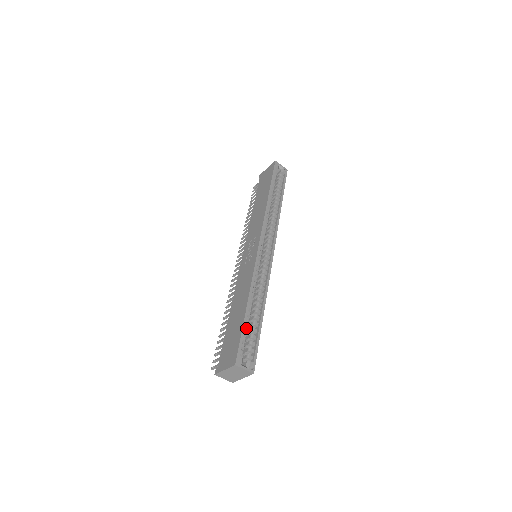
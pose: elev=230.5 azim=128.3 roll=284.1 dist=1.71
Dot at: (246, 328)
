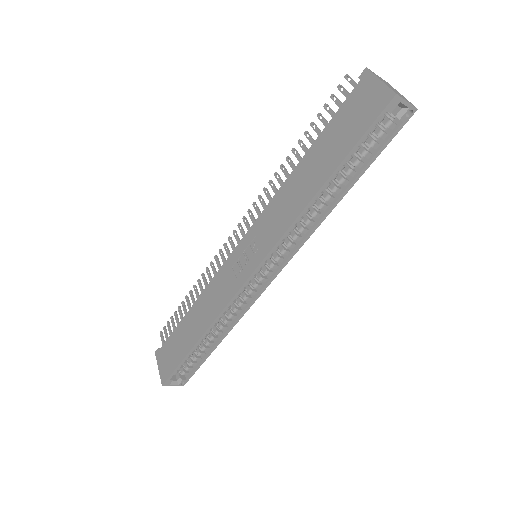
Dot at: (191, 353)
